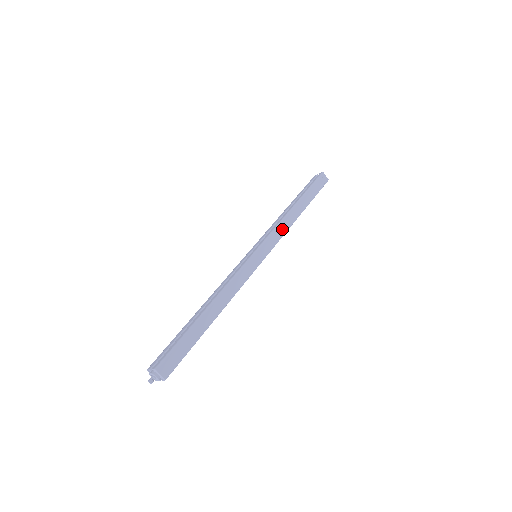
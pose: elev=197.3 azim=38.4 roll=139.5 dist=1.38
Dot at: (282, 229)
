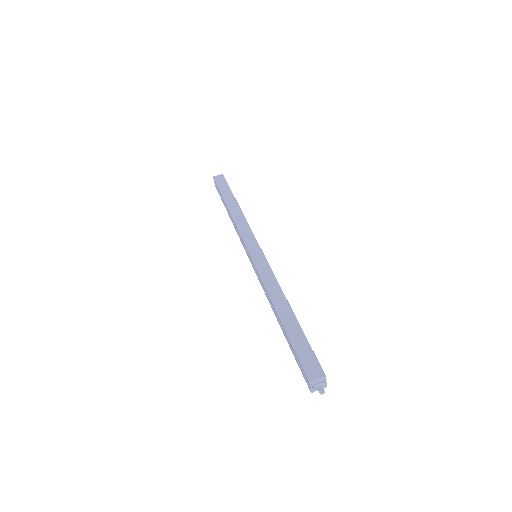
Dot at: (243, 225)
